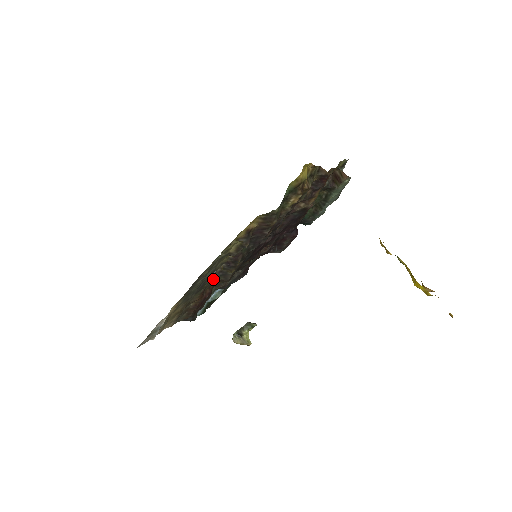
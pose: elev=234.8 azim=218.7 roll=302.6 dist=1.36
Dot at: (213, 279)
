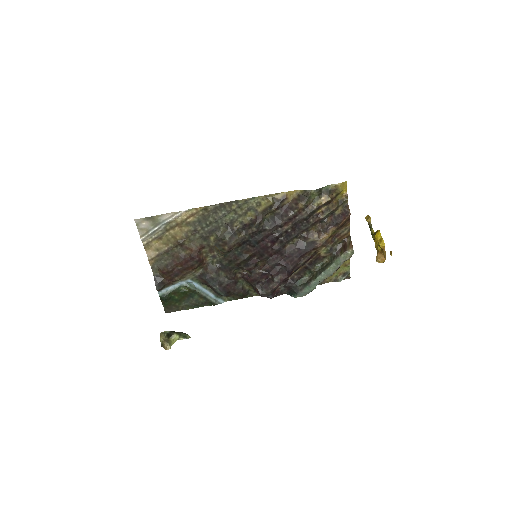
Dot at: (224, 232)
